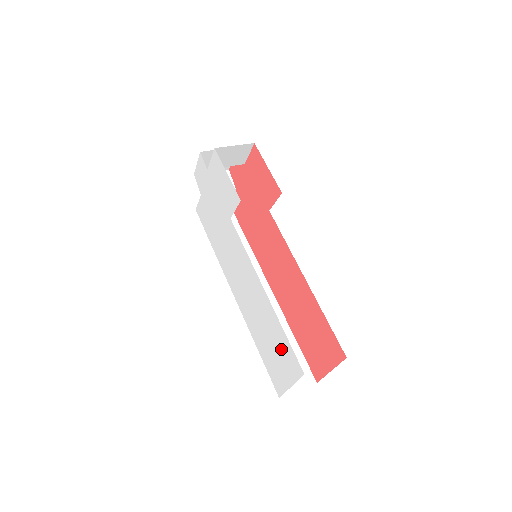
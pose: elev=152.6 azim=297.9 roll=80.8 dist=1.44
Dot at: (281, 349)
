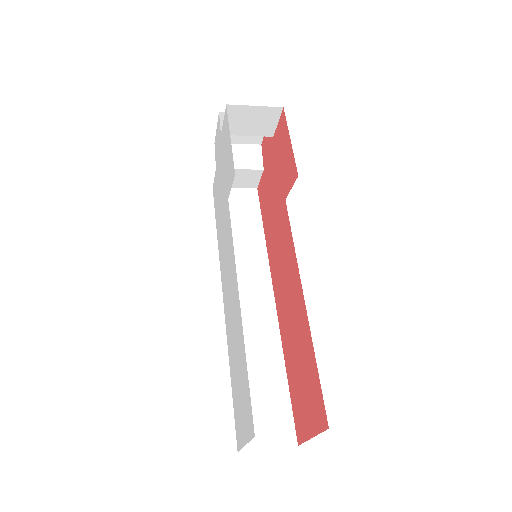
Dot at: (243, 389)
